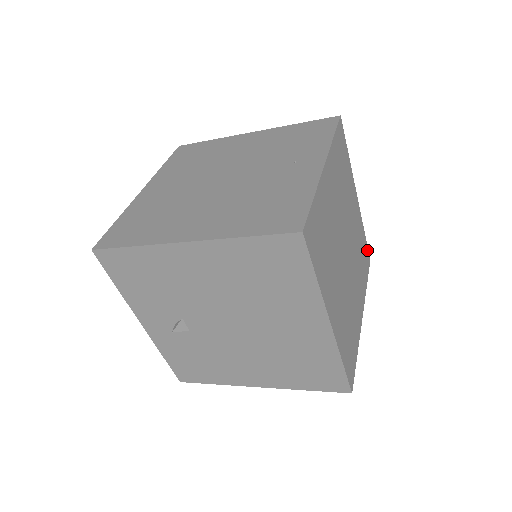
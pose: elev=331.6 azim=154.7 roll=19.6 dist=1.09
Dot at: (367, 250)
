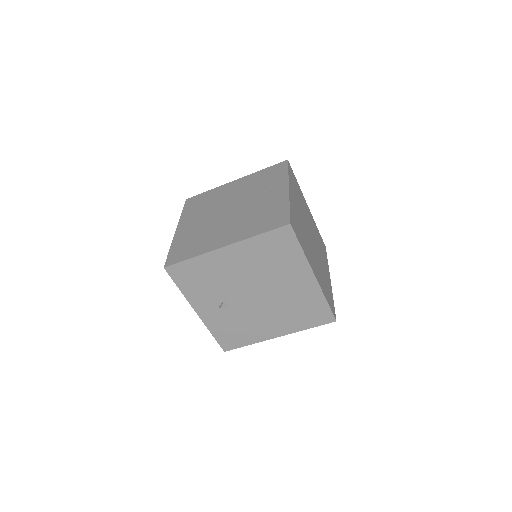
Dot at: (322, 240)
